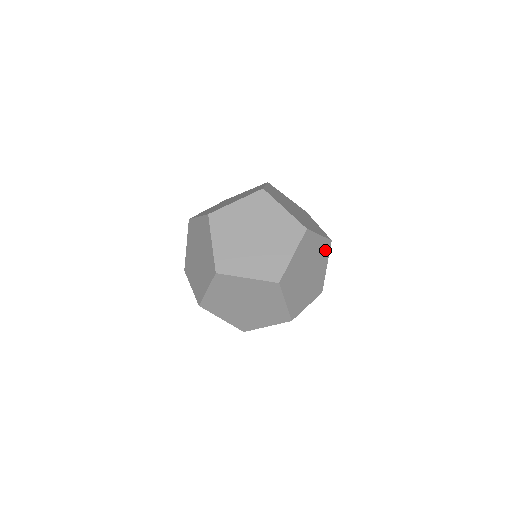
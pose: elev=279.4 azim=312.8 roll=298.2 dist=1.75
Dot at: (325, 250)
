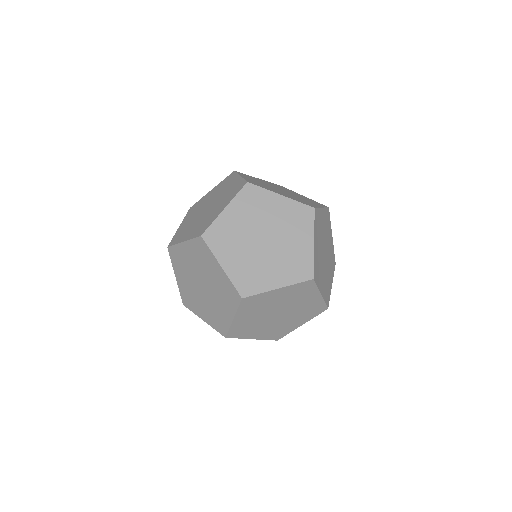
Dot at: occluded
